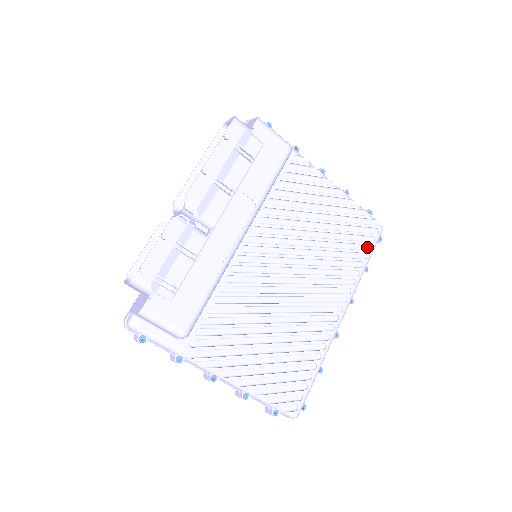
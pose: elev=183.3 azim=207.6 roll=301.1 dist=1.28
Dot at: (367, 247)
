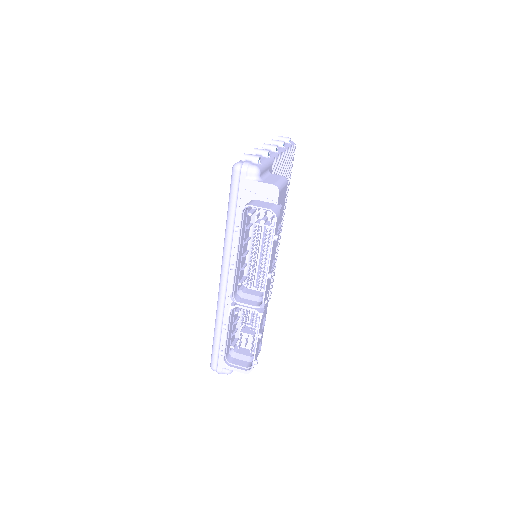
Dot at: (290, 170)
